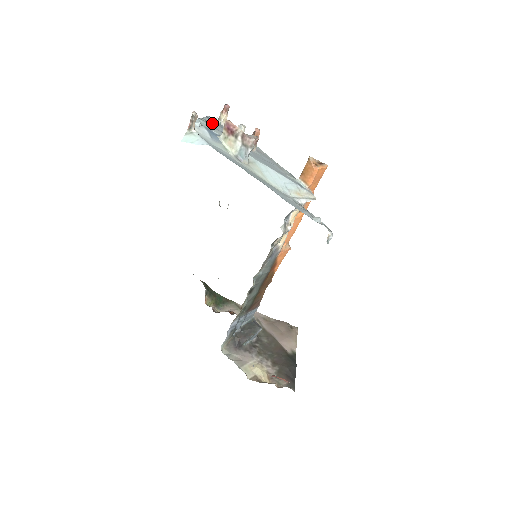
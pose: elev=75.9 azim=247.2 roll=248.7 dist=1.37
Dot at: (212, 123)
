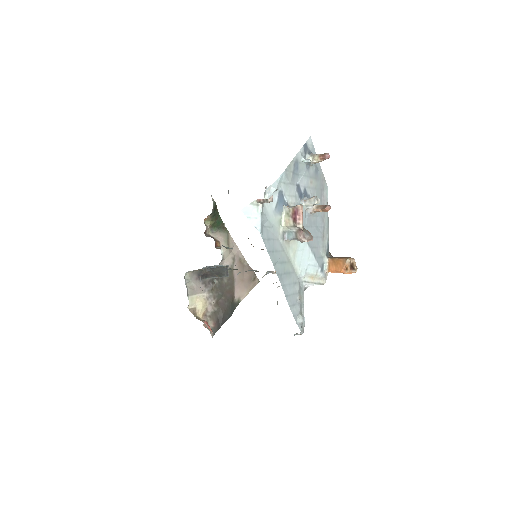
Dot at: (301, 163)
